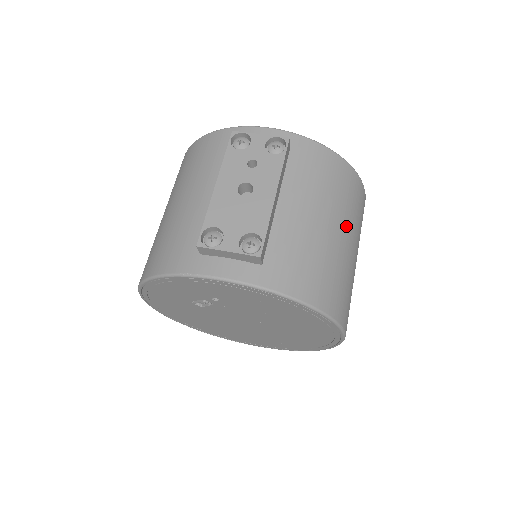
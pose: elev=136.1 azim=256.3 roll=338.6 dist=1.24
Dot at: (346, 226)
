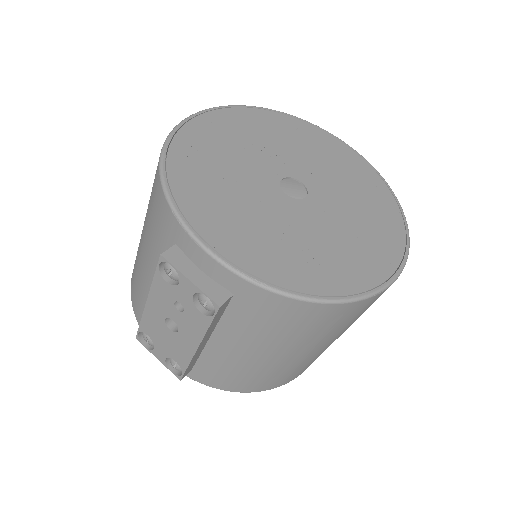
Dot at: (310, 345)
